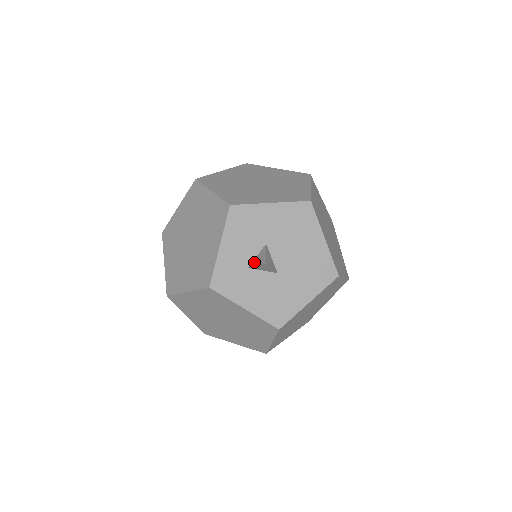
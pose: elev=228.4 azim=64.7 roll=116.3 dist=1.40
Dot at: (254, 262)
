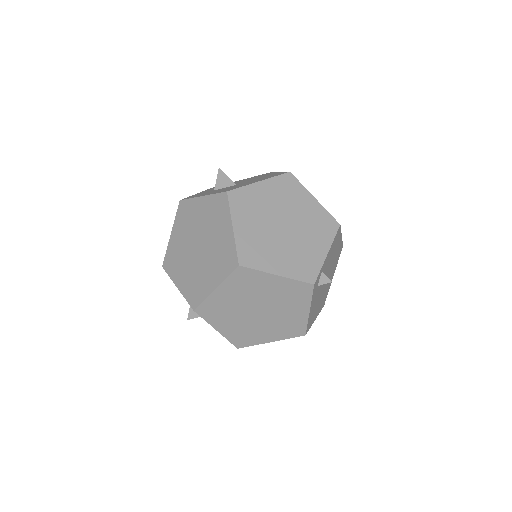
Dot at: (218, 185)
